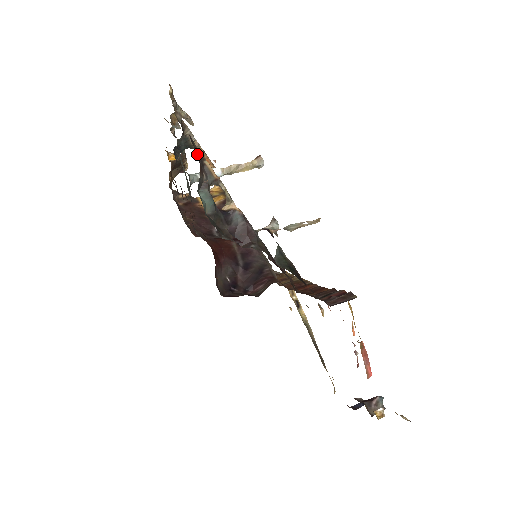
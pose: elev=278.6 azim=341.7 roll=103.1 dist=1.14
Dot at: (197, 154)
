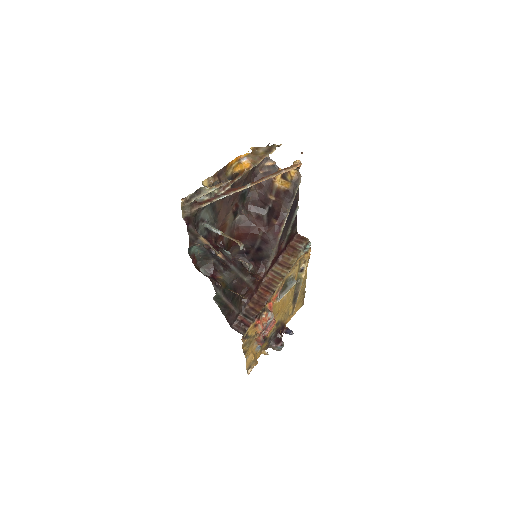
Dot at: (192, 235)
